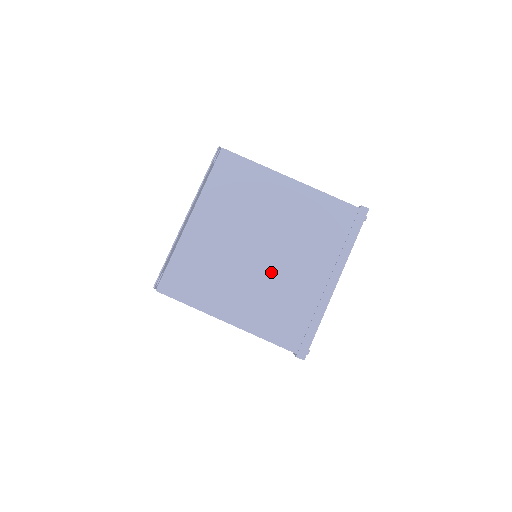
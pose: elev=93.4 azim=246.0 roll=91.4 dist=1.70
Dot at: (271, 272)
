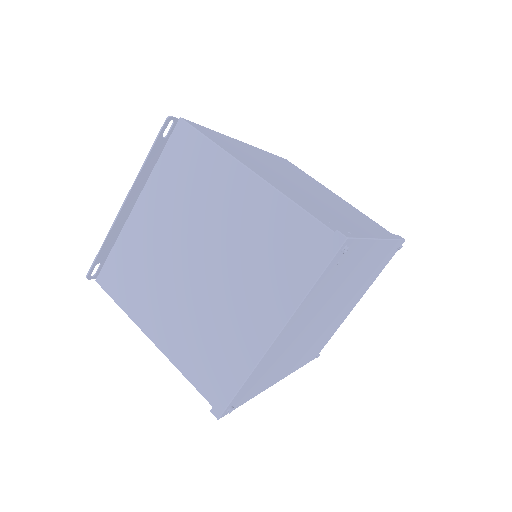
Dot at: (204, 295)
